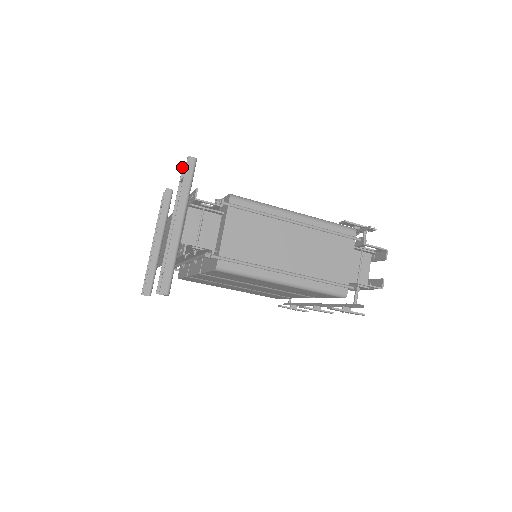
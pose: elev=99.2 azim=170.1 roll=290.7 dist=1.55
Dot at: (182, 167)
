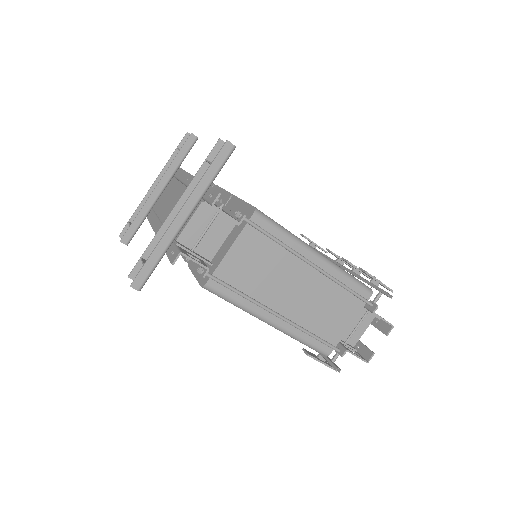
Dot at: occluded
